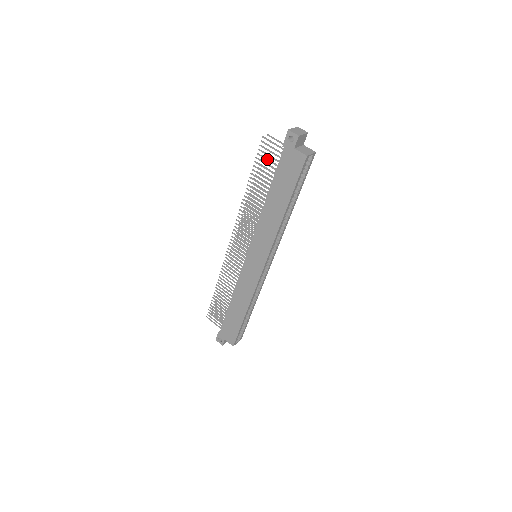
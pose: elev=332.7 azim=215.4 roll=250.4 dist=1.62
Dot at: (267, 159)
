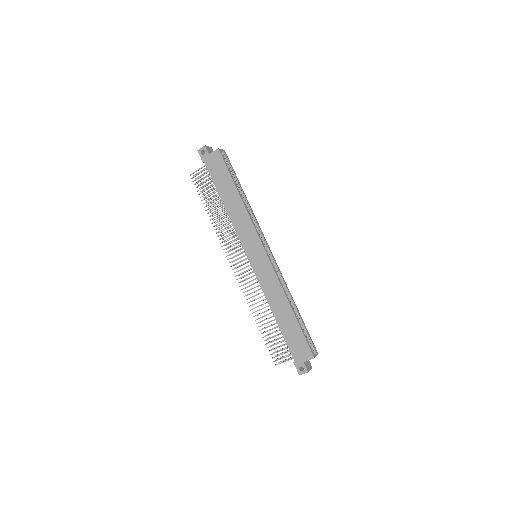
Dot at: (203, 183)
